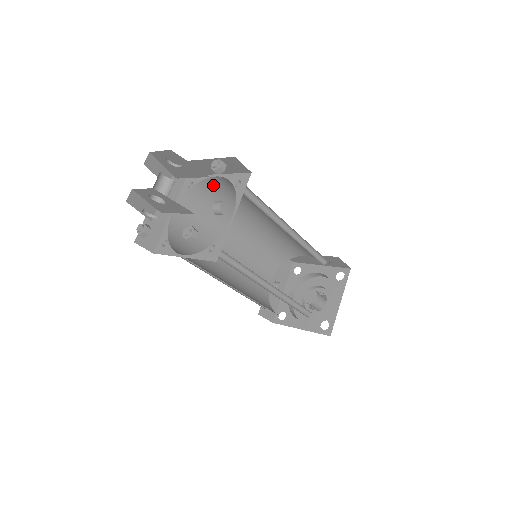
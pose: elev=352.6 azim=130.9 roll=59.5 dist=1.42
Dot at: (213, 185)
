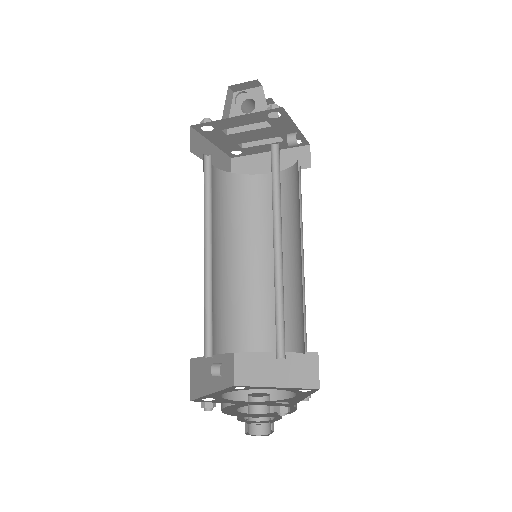
Dot at: (256, 185)
